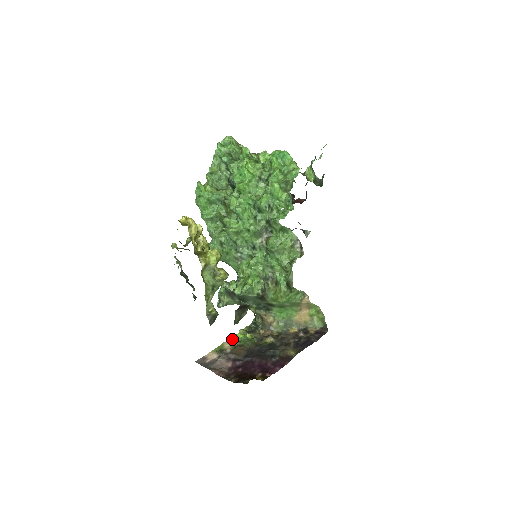
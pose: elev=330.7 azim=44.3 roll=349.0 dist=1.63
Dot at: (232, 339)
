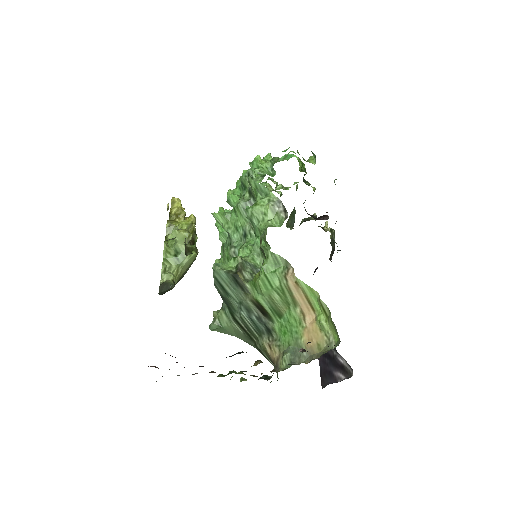
Dot at: occluded
